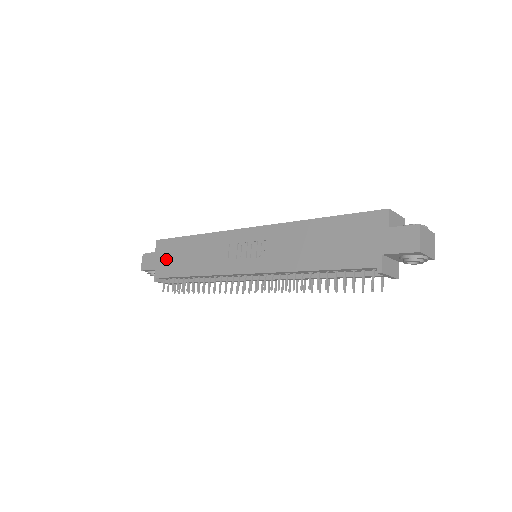
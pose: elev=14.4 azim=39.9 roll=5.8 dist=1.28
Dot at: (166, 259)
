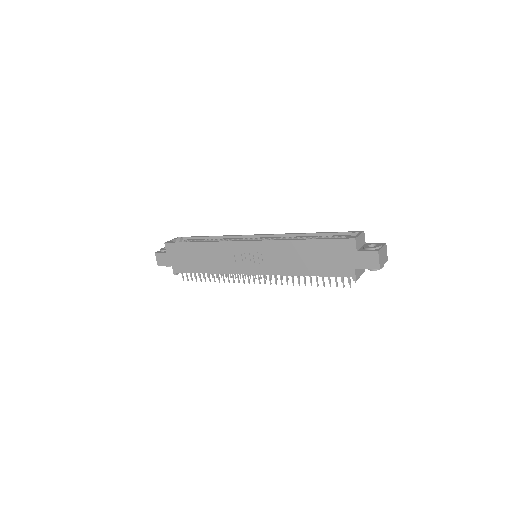
Dot at: (179, 259)
